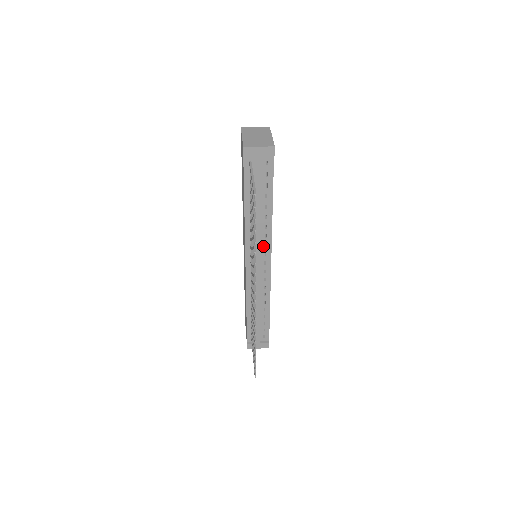
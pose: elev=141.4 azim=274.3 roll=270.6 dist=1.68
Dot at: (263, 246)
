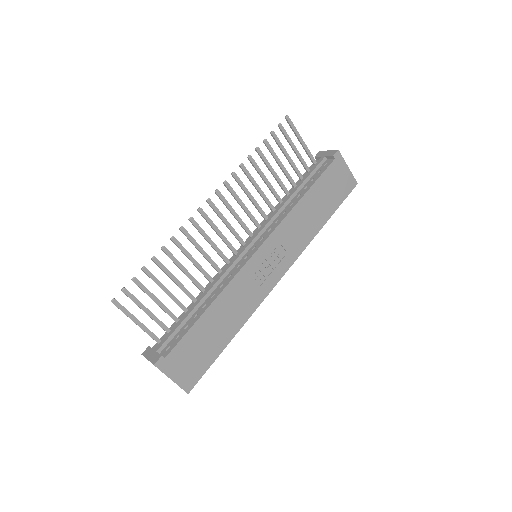
Dot at: (267, 231)
